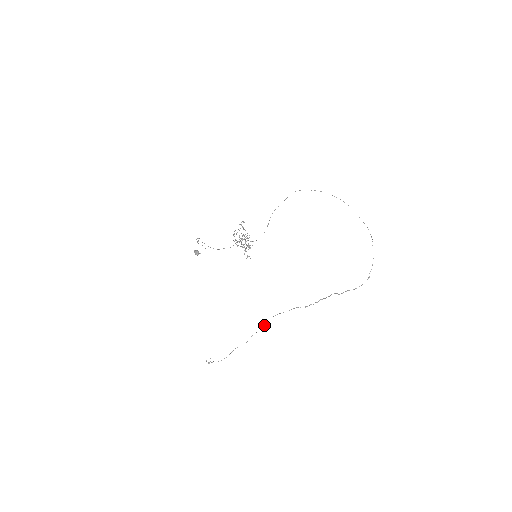
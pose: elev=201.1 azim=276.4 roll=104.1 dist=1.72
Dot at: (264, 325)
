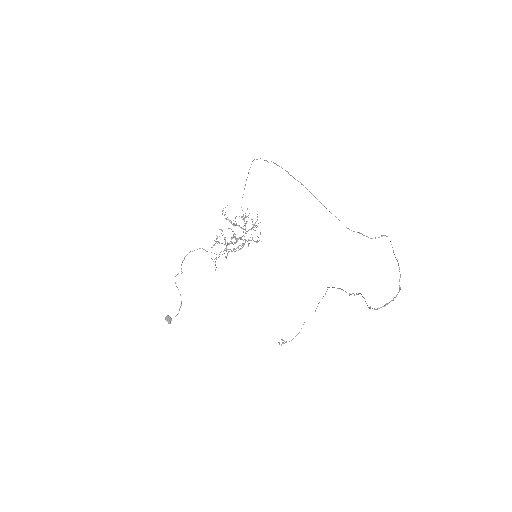
Dot at: occluded
